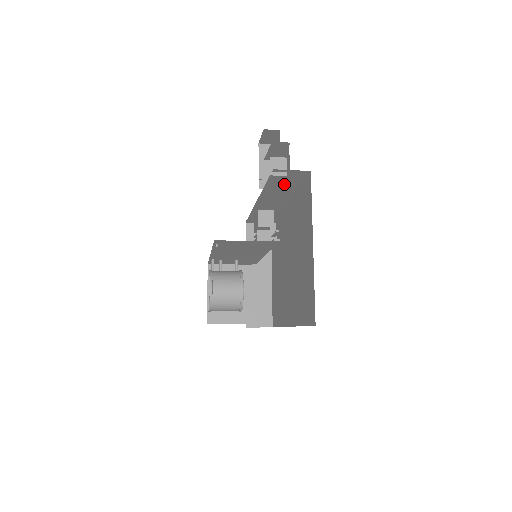
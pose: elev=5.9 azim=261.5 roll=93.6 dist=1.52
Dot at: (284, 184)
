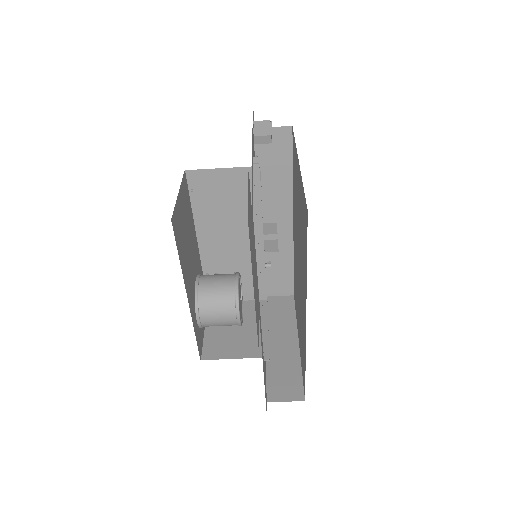
Dot at: (275, 169)
